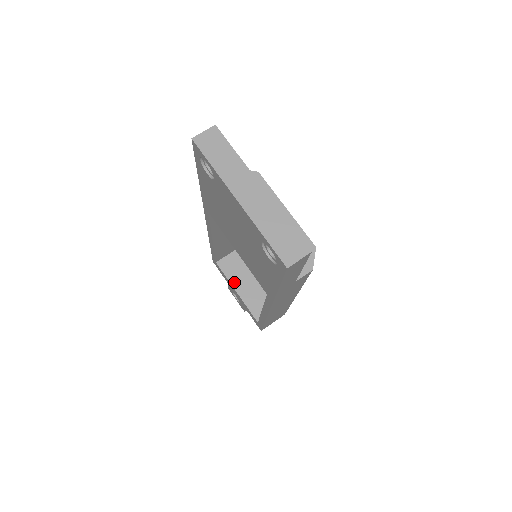
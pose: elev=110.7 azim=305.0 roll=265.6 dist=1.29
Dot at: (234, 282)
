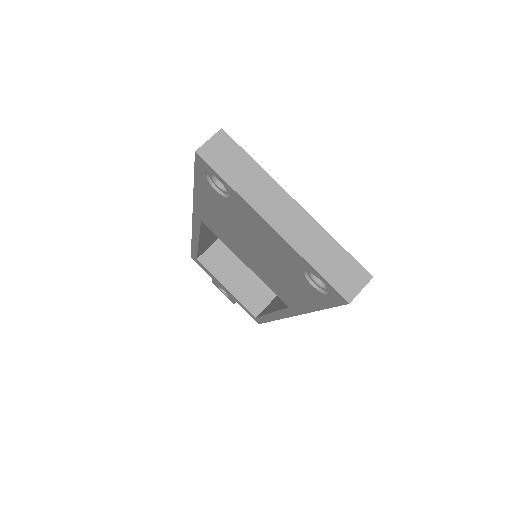
Dot at: (221, 278)
